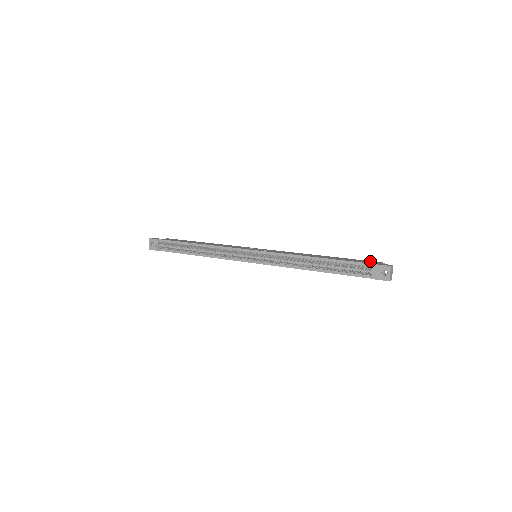
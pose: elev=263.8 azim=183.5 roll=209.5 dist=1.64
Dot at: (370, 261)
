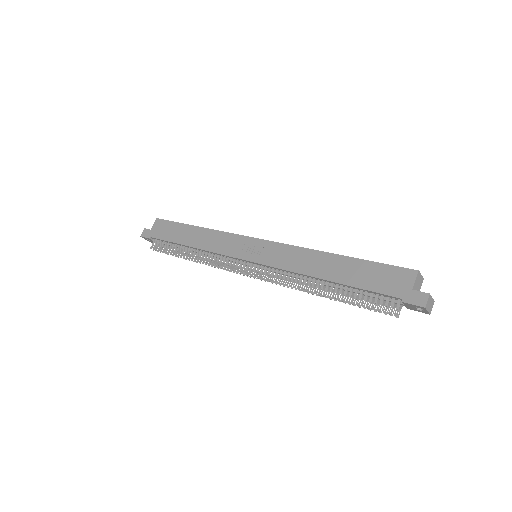
Dot at: (397, 272)
